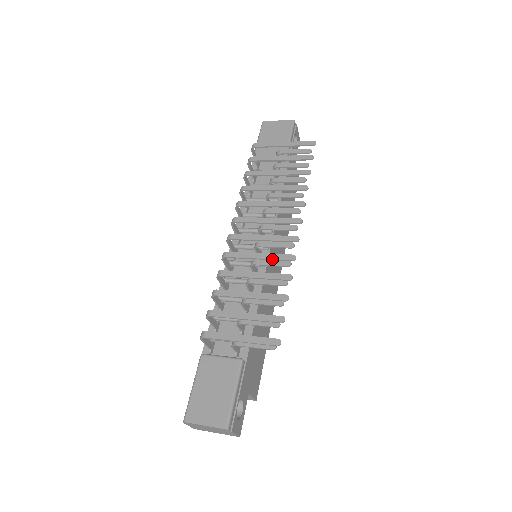
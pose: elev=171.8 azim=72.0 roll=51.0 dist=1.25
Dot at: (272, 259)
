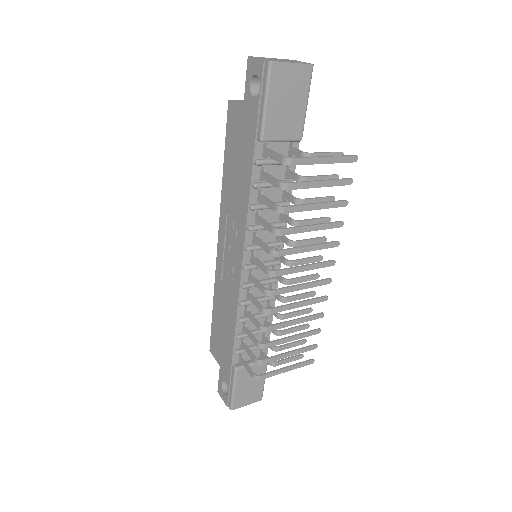
Dot at: occluded
